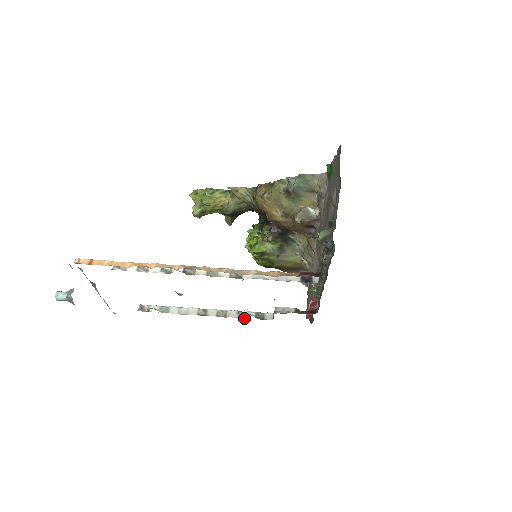
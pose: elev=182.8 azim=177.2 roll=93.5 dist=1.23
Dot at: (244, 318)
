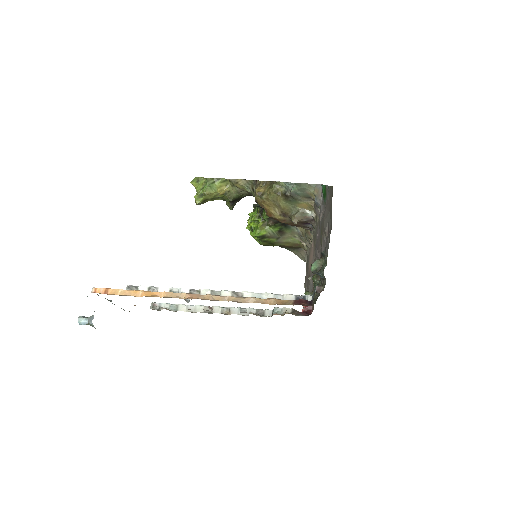
Dot at: (246, 315)
